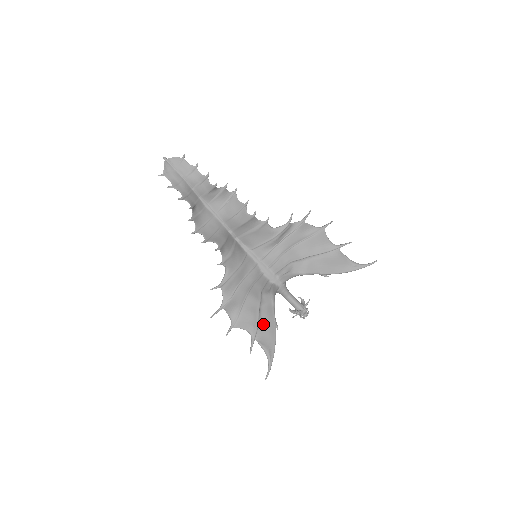
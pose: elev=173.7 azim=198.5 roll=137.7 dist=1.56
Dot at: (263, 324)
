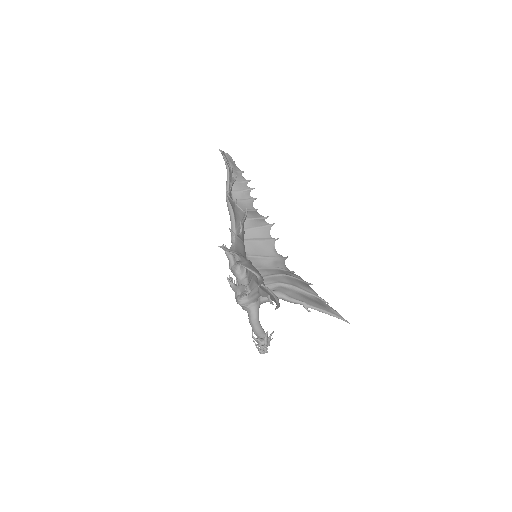
Dot at: occluded
